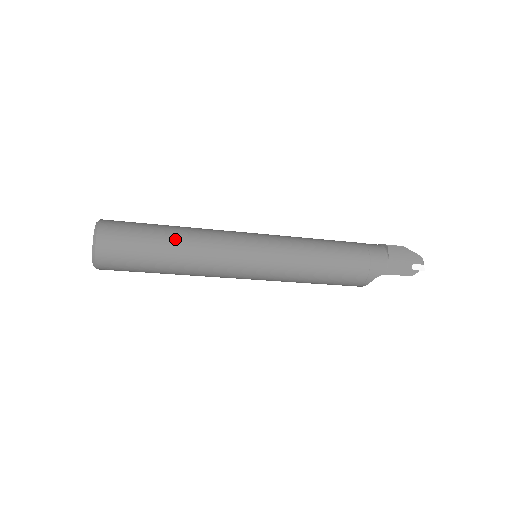
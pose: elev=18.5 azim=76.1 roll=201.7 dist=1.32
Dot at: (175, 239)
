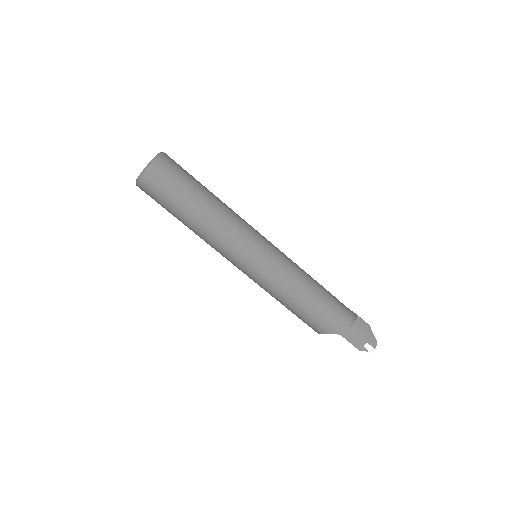
Dot at: (207, 202)
